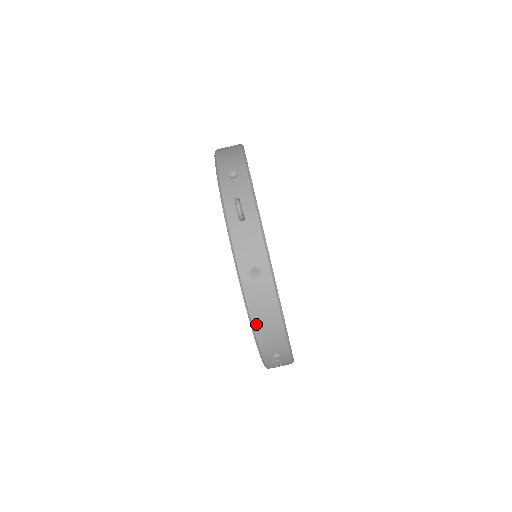
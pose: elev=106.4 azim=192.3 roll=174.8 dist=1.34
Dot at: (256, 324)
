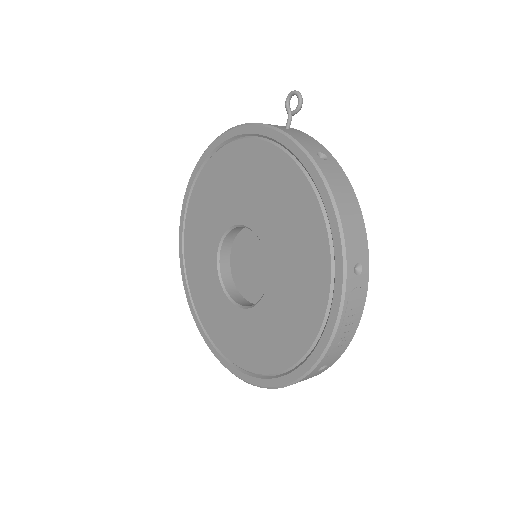
Dot at: (339, 205)
